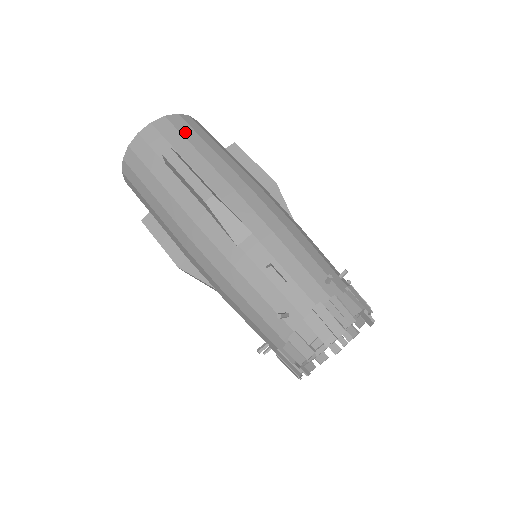
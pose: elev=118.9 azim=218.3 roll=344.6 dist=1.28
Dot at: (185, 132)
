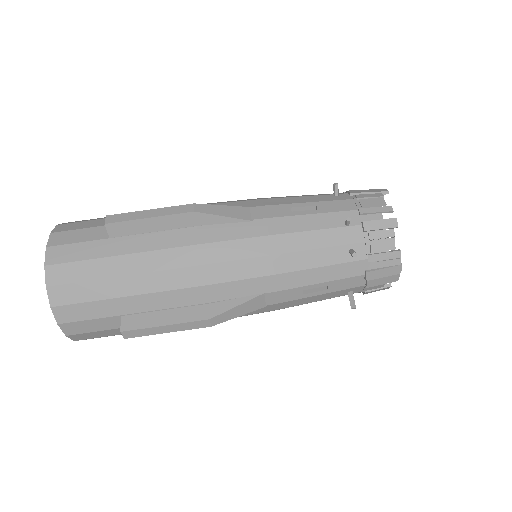
Dot at: (88, 296)
